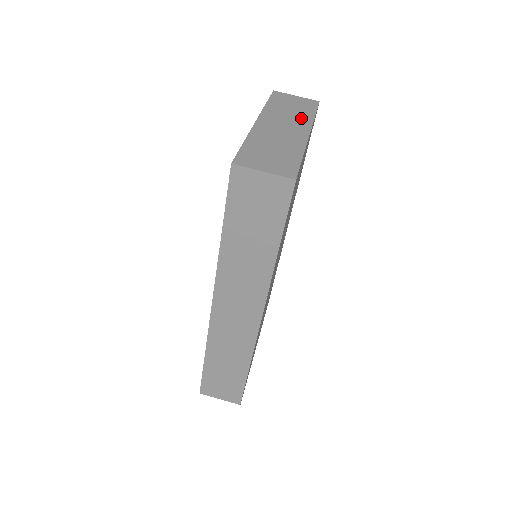
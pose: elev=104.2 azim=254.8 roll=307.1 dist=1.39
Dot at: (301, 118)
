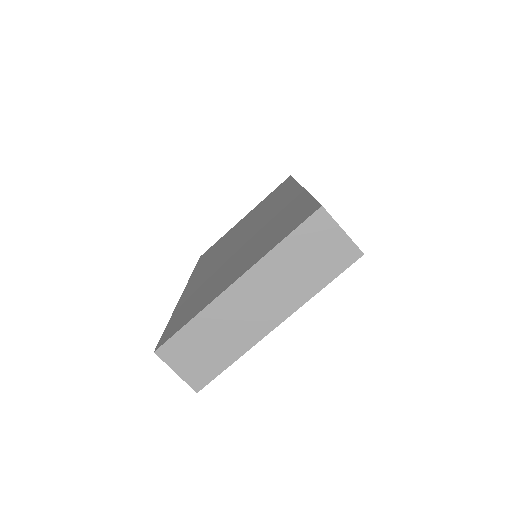
Dot at: (296, 291)
